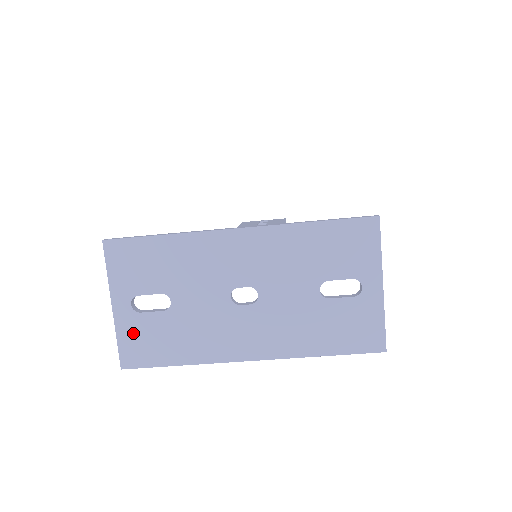
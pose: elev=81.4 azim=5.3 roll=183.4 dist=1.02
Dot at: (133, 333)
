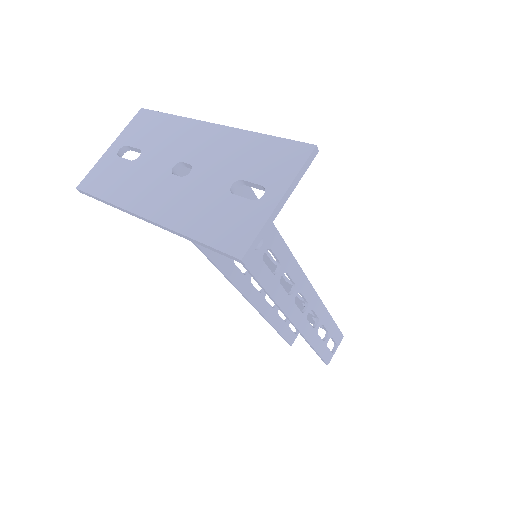
Dot at: (103, 168)
